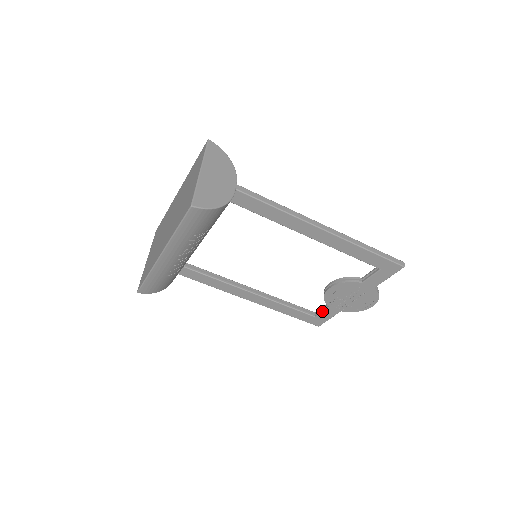
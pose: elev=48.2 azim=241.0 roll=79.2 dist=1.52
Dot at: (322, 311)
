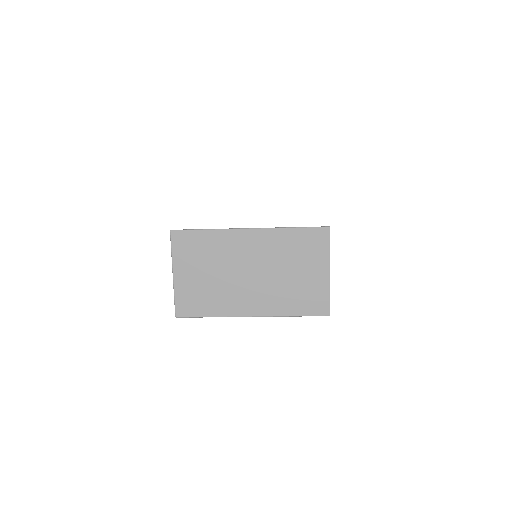
Dot at: occluded
